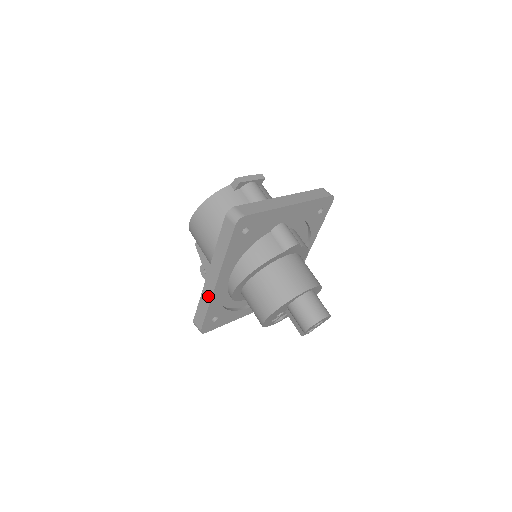
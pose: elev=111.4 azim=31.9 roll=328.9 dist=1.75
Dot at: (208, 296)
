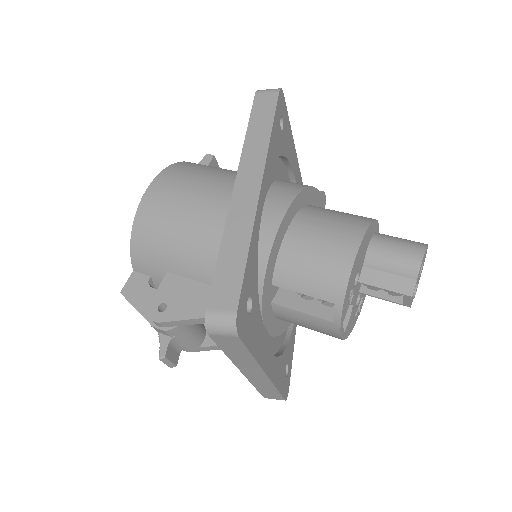
Dot at: (245, 221)
